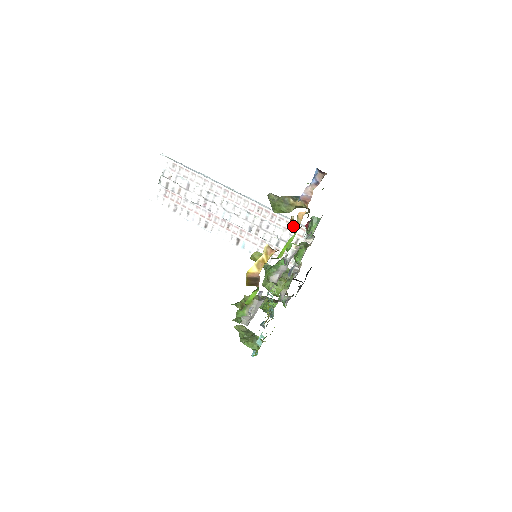
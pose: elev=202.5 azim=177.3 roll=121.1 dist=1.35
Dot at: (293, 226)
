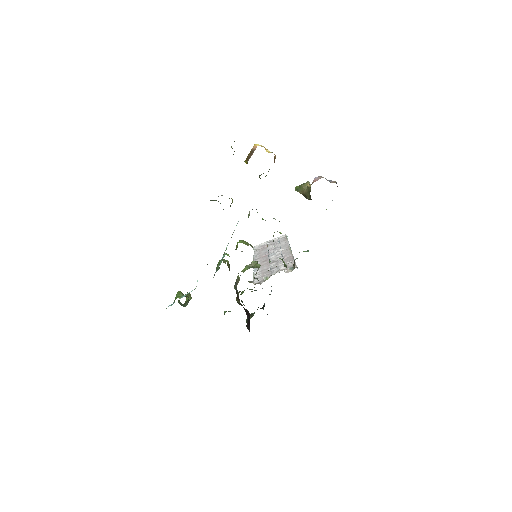
Dot at: (292, 265)
